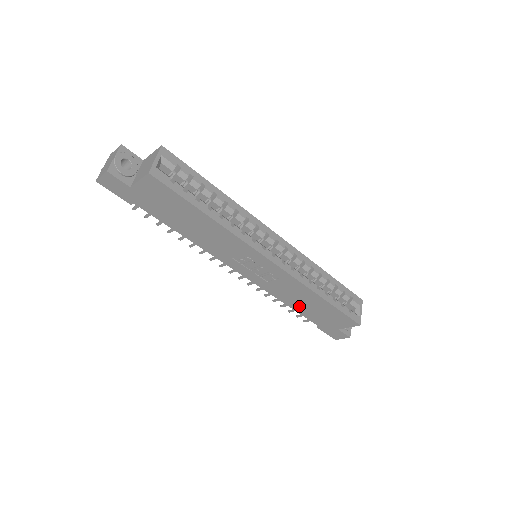
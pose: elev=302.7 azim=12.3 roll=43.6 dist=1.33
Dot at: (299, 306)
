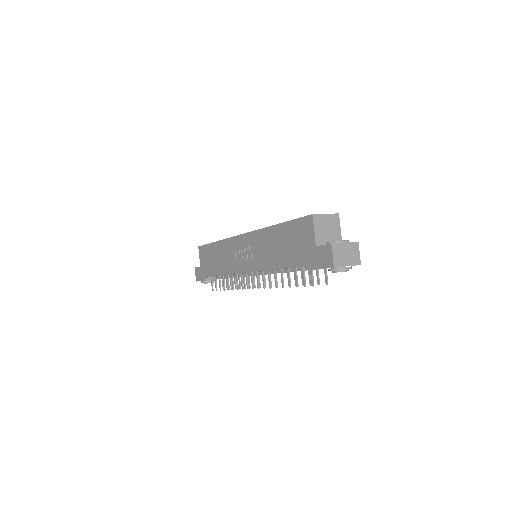
Dot at: (281, 258)
